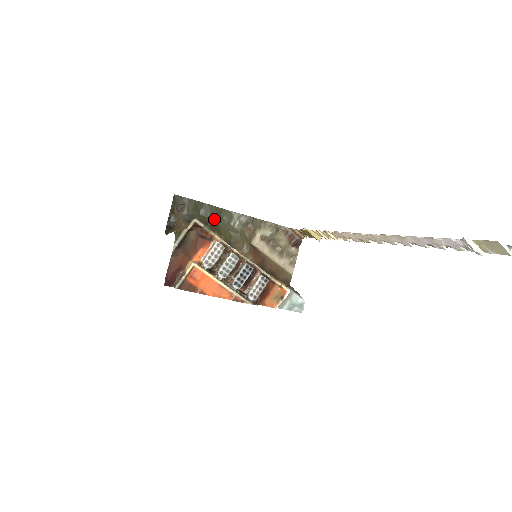
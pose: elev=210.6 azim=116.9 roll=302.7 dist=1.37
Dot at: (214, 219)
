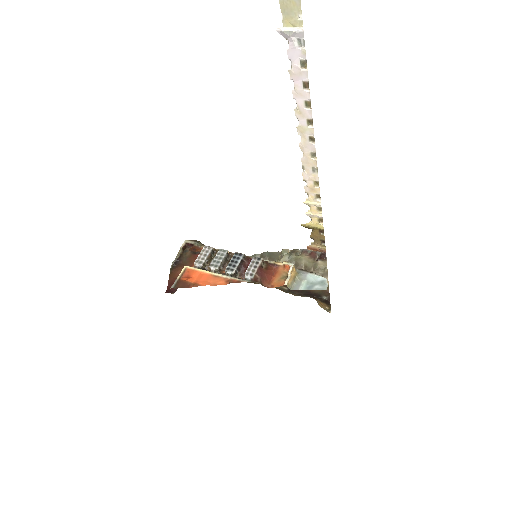
Dot at: occluded
